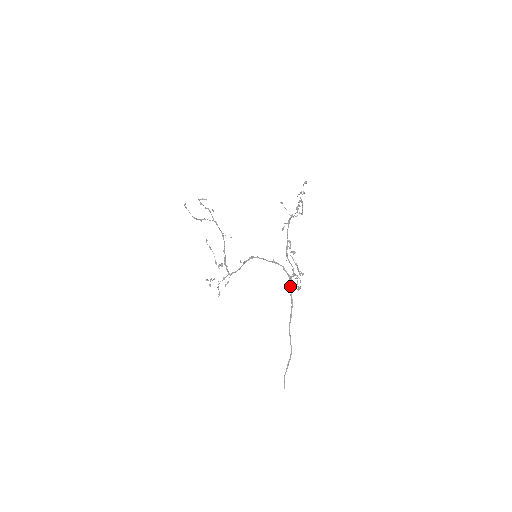
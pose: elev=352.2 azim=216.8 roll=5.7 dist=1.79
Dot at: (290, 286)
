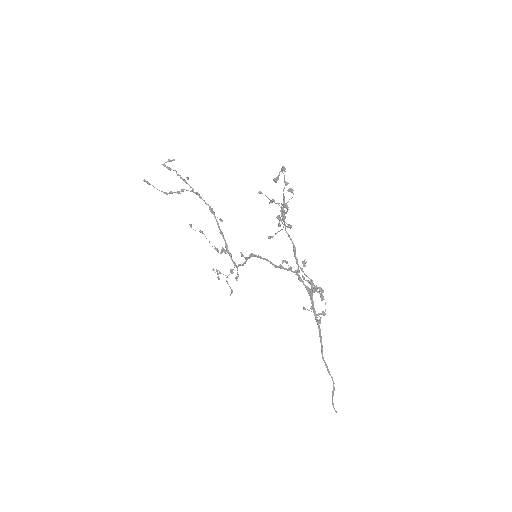
Dot at: occluded
